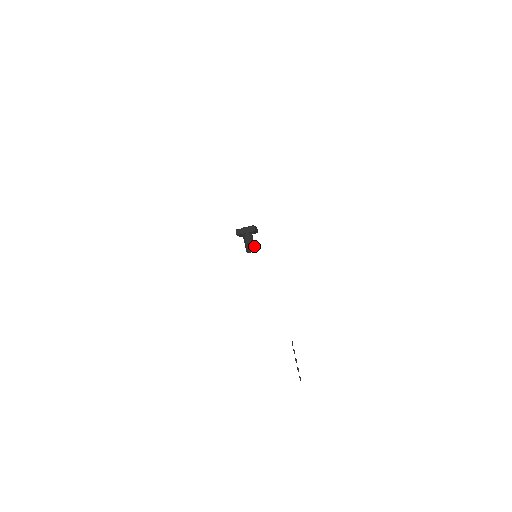
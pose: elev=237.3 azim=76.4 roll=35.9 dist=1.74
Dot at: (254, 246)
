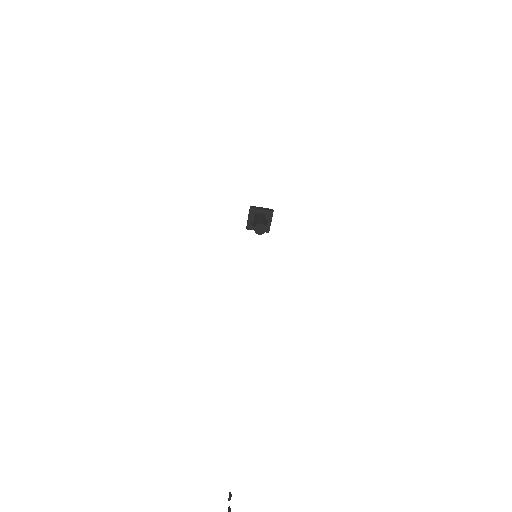
Dot at: occluded
